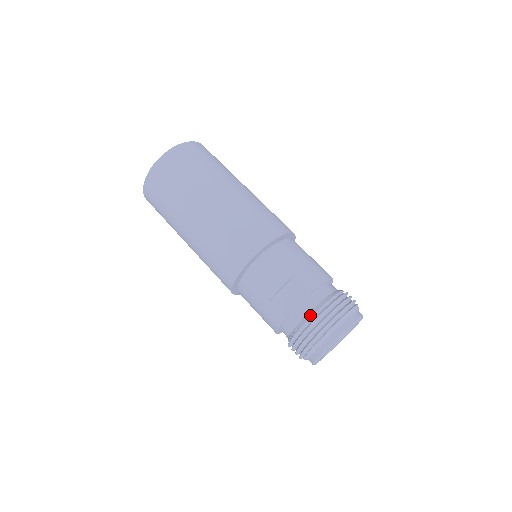
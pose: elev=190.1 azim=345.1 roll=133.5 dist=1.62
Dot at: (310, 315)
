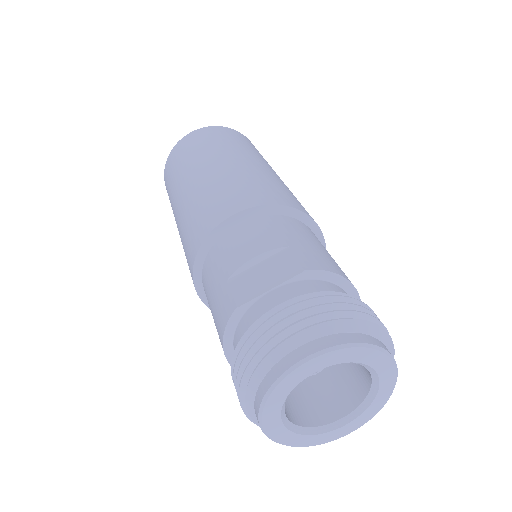
Dot at: (278, 303)
